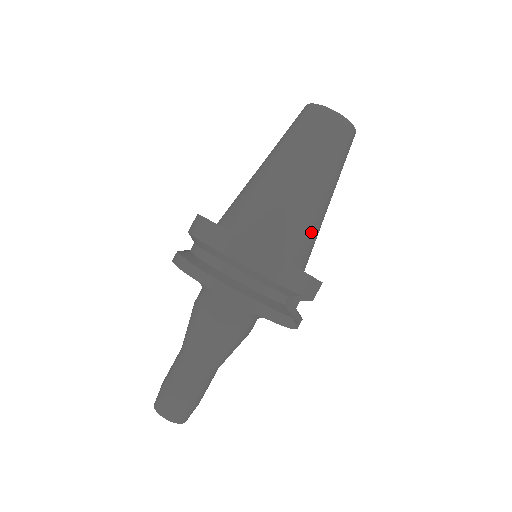
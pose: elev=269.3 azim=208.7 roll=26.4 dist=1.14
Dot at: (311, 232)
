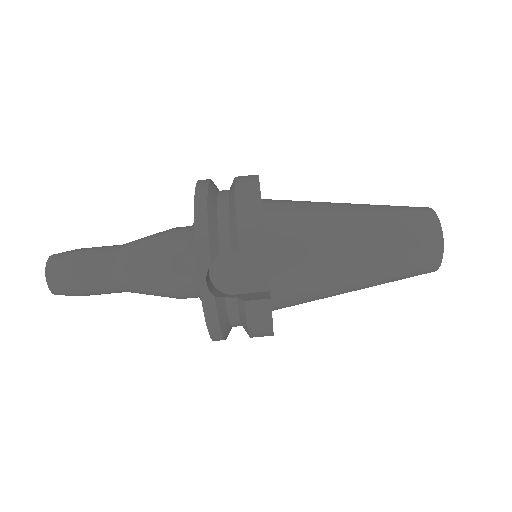
Dot at: (312, 251)
